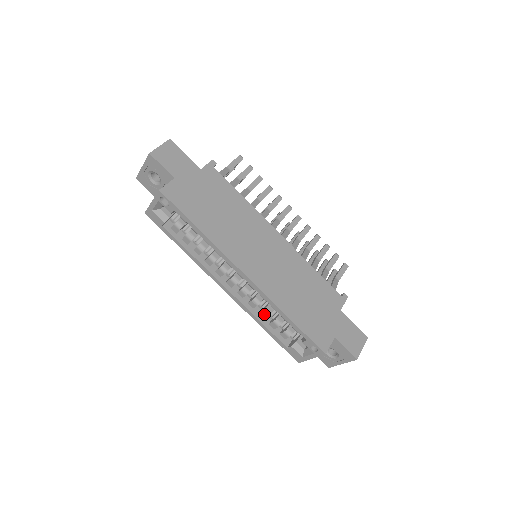
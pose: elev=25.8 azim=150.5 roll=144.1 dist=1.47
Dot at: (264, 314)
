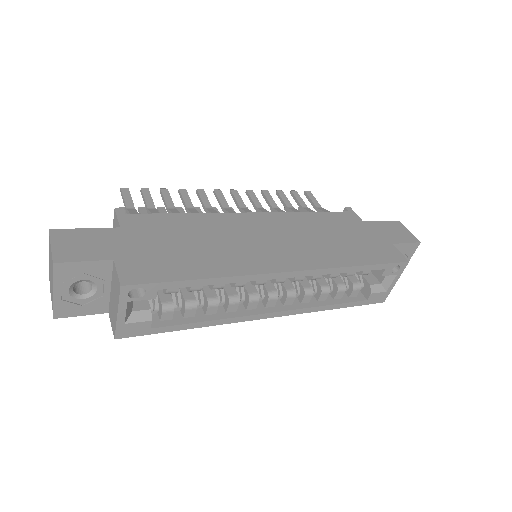
Dot at: (324, 295)
